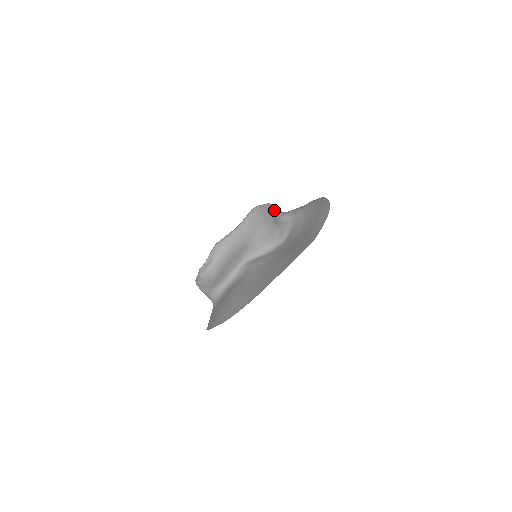
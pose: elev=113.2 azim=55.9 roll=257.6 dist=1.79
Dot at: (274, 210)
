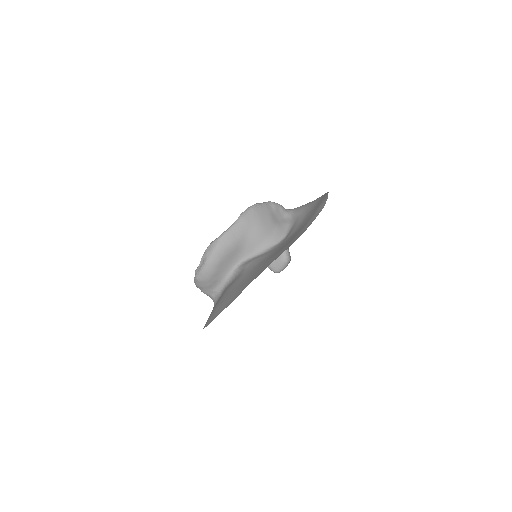
Dot at: (274, 208)
